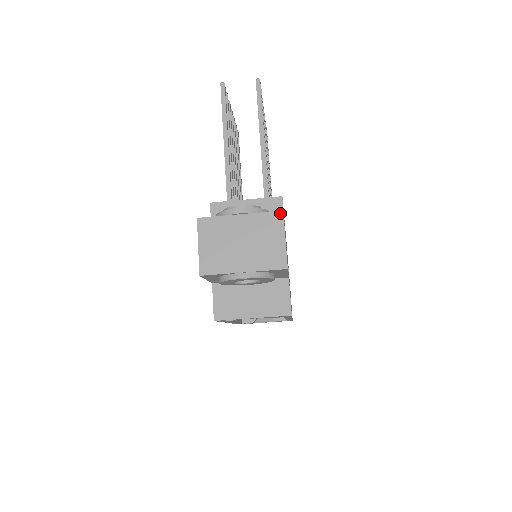
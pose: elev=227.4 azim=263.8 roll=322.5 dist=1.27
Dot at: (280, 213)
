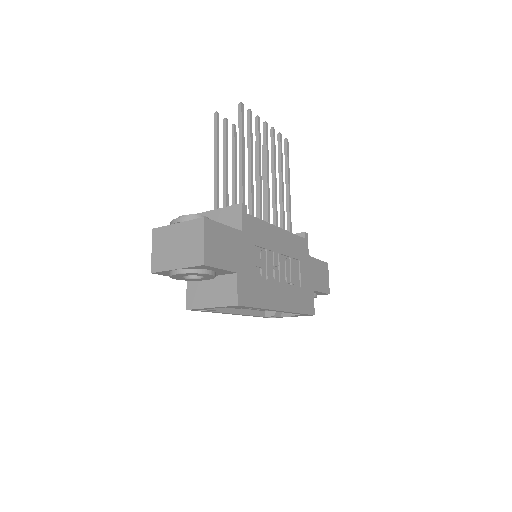
Dot at: (202, 219)
